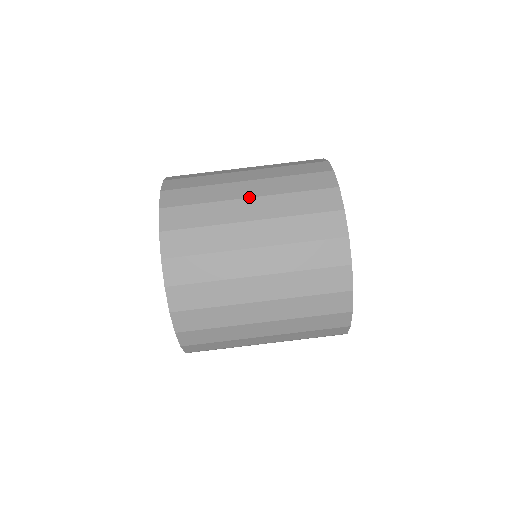
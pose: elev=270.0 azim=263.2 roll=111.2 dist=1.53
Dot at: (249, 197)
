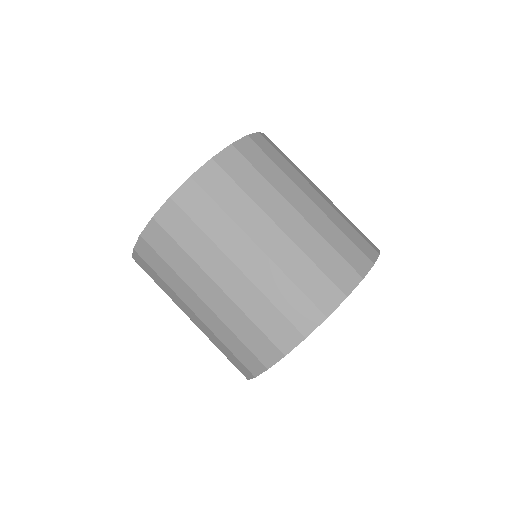
Dot at: (279, 226)
